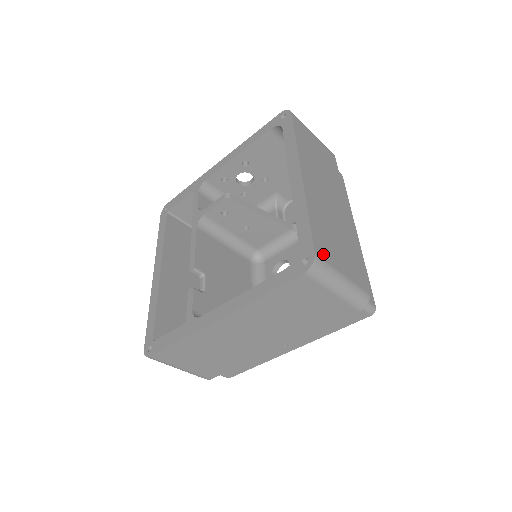
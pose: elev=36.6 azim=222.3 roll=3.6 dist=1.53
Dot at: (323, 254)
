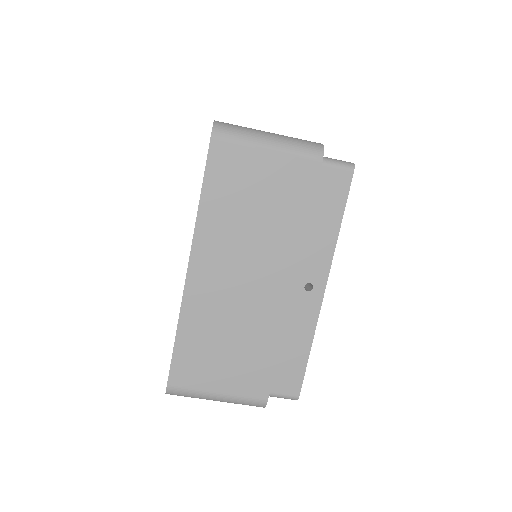
Dot at: occluded
